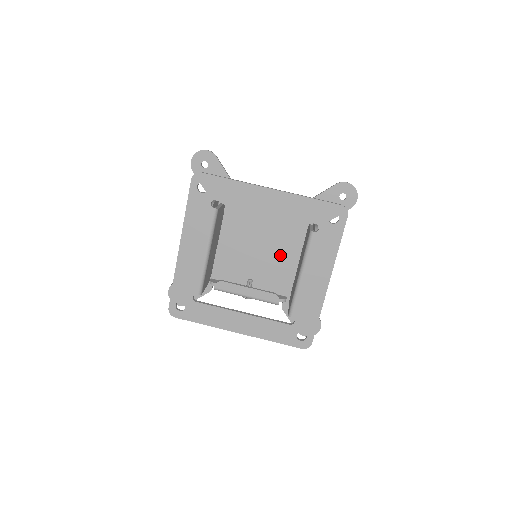
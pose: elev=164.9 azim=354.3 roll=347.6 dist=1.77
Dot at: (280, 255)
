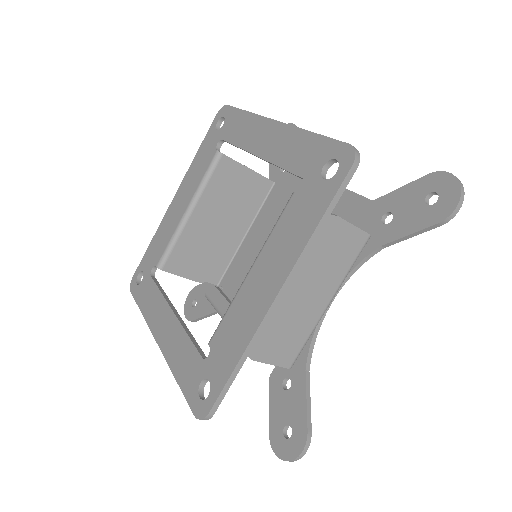
Dot at: occluded
